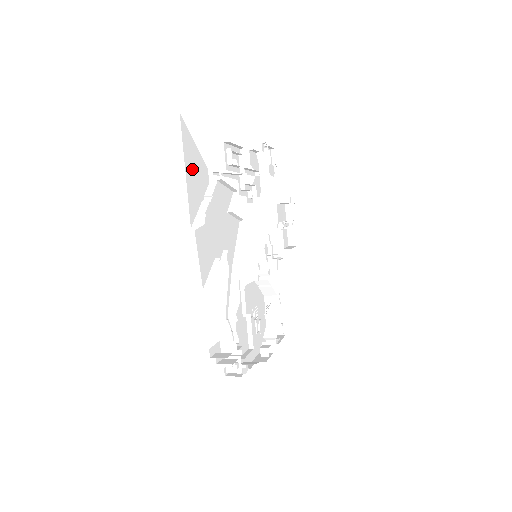
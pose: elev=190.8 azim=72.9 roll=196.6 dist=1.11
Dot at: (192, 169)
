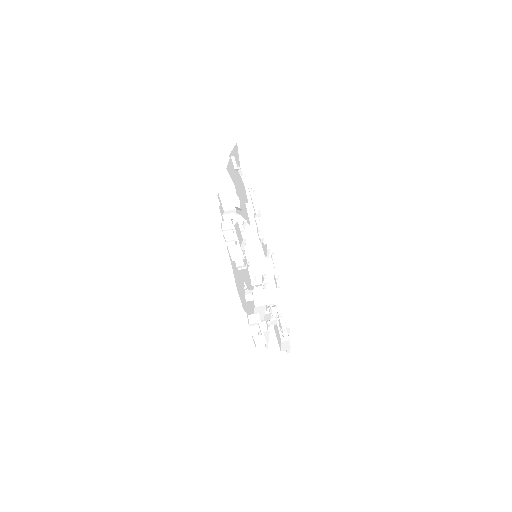
Dot at: (236, 157)
